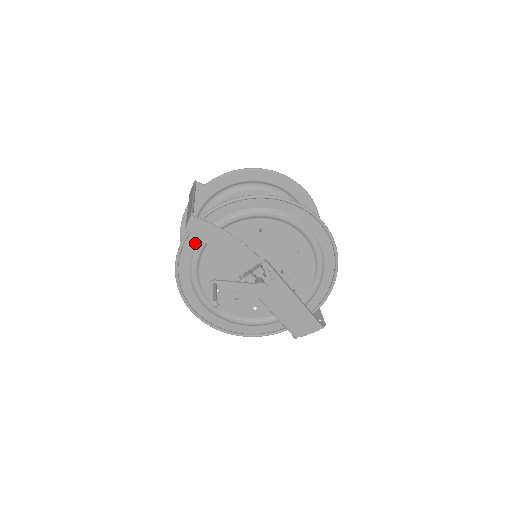
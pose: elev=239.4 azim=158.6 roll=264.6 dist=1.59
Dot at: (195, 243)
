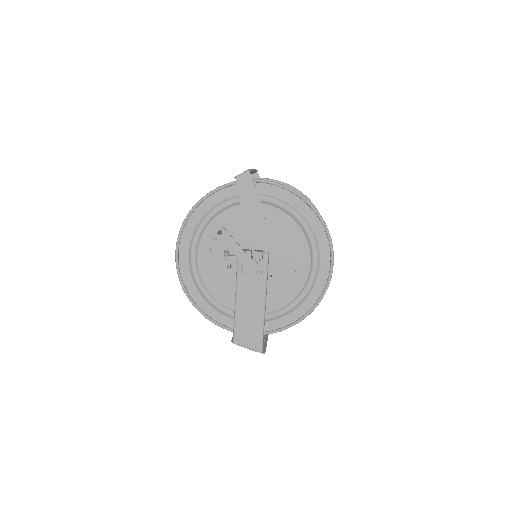
Dot at: (230, 196)
